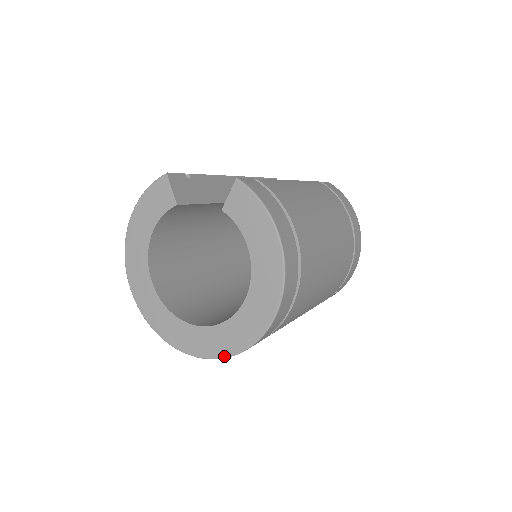
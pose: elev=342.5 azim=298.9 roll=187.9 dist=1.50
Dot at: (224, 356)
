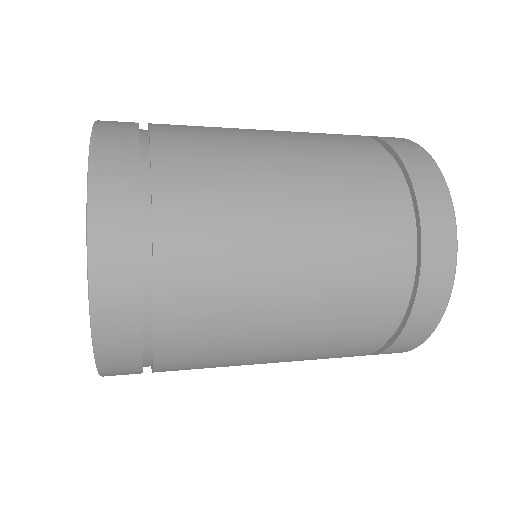
Dot at: (95, 359)
